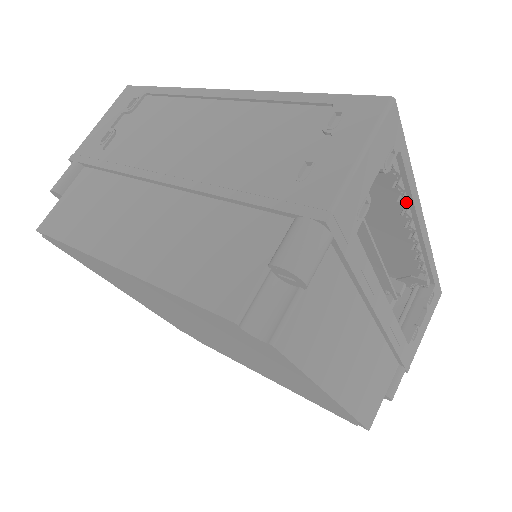
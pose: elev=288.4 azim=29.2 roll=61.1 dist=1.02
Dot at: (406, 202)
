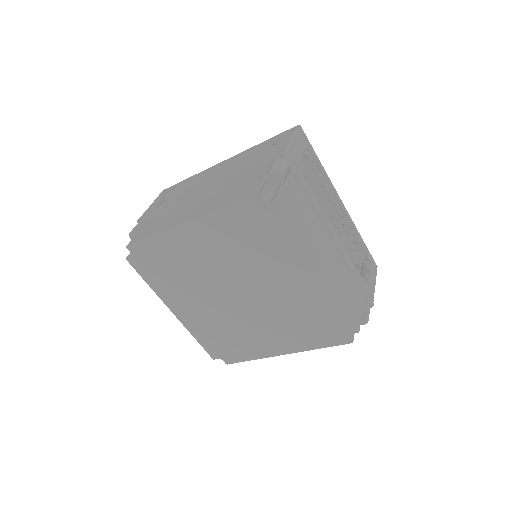
Dot at: (326, 186)
